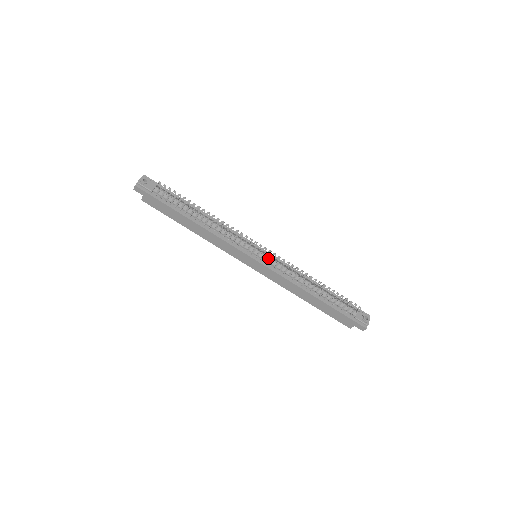
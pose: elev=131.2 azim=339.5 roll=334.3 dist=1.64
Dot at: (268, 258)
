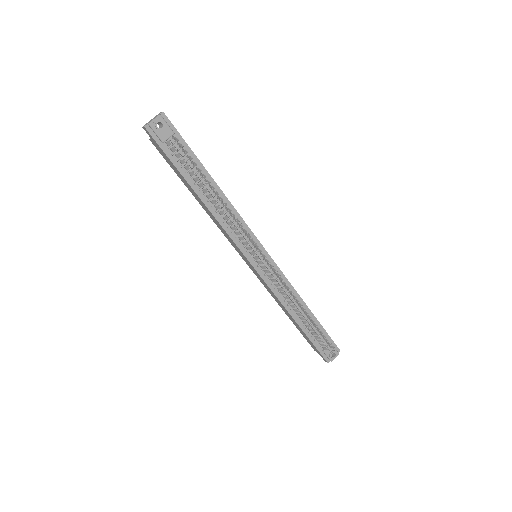
Dot at: (267, 265)
